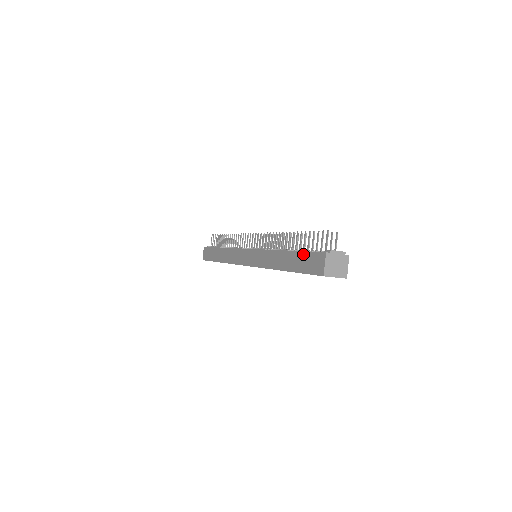
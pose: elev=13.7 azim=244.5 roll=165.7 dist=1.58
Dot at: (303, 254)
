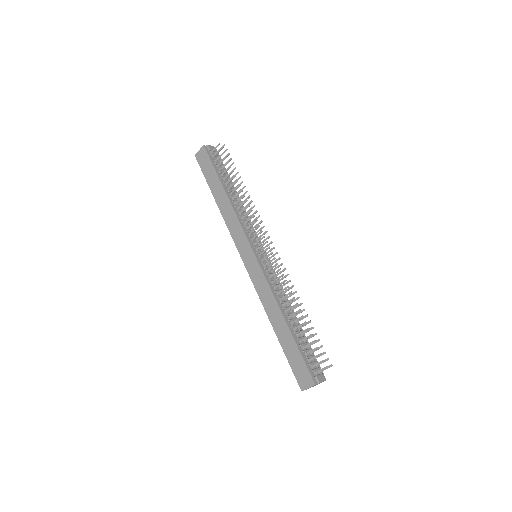
Dot at: (299, 354)
